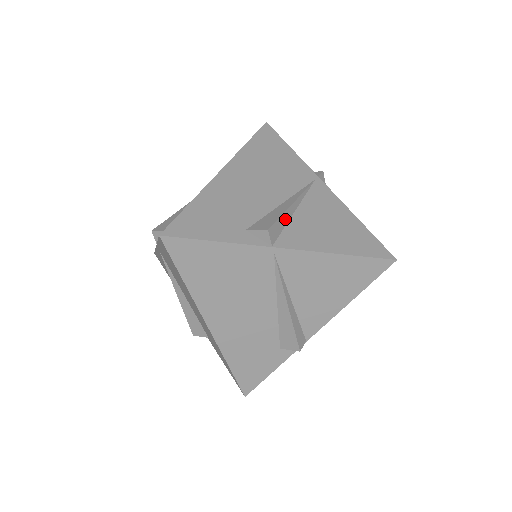
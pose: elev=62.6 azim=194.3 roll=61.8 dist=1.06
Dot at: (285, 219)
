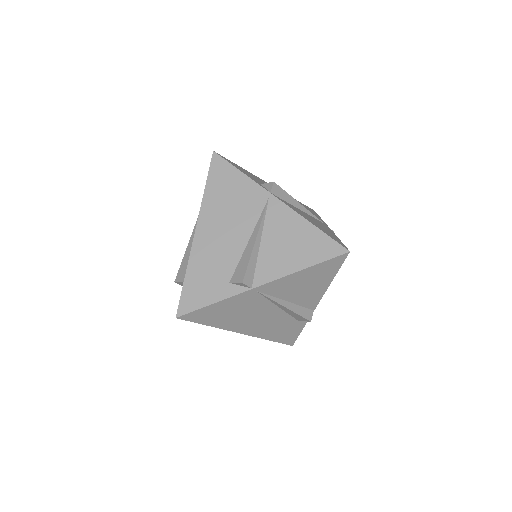
Dot at: (289, 199)
